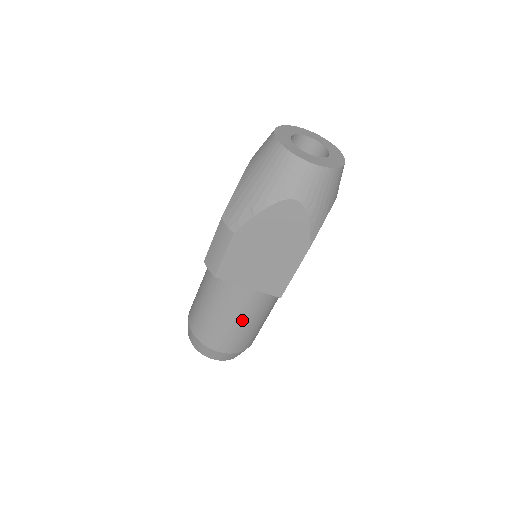
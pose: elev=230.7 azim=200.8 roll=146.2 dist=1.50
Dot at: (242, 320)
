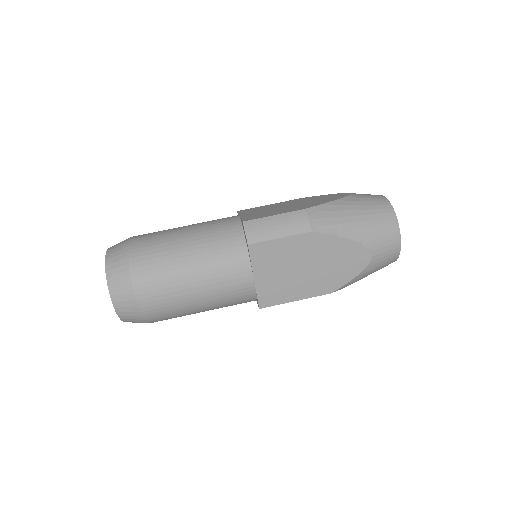
Dot at: (205, 298)
